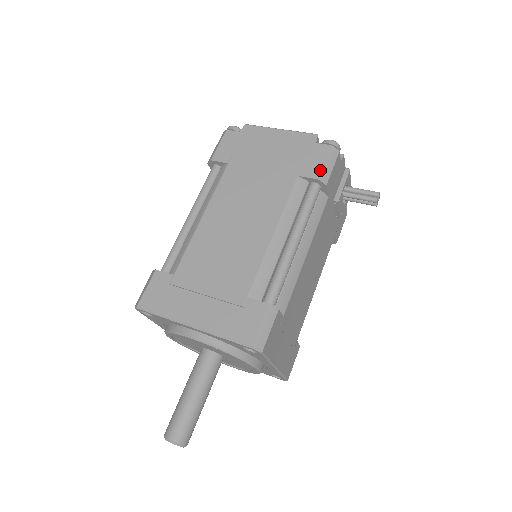
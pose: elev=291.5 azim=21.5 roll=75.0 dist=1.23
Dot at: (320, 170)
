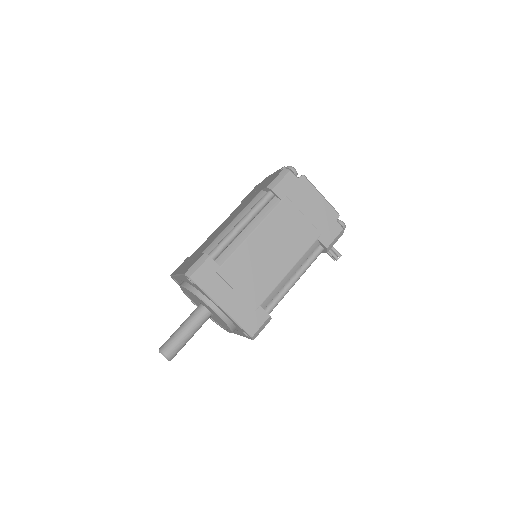
Dot at: (330, 243)
